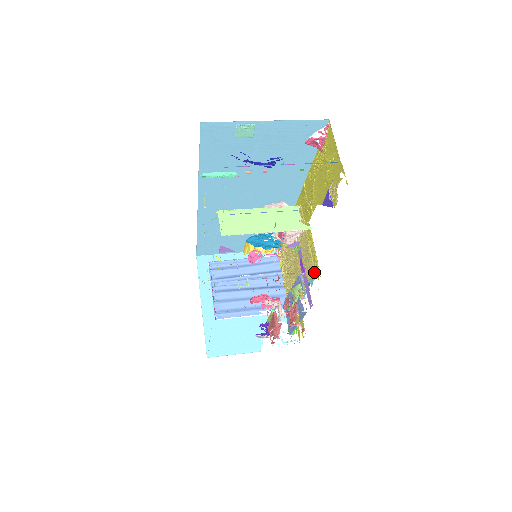
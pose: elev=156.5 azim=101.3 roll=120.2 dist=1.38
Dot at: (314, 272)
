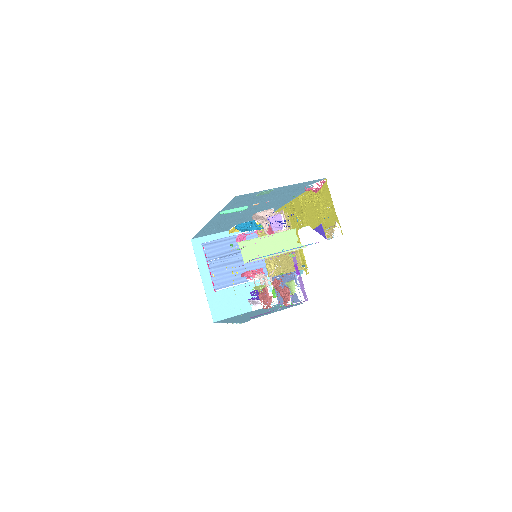
Dot at: (302, 267)
